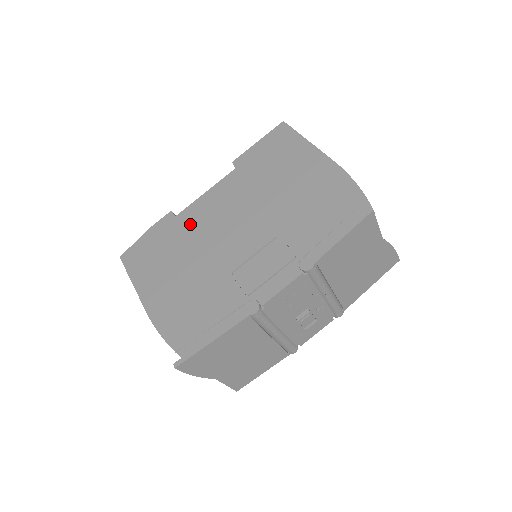
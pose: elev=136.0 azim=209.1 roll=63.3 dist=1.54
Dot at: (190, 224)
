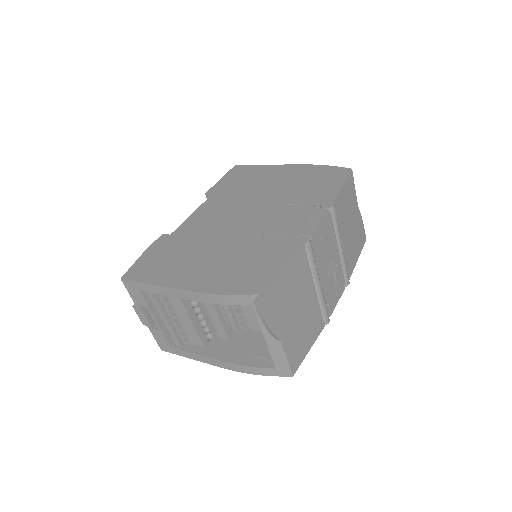
Dot at: (192, 231)
